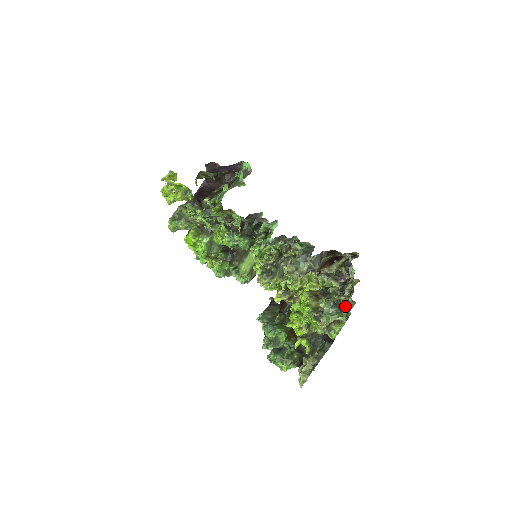
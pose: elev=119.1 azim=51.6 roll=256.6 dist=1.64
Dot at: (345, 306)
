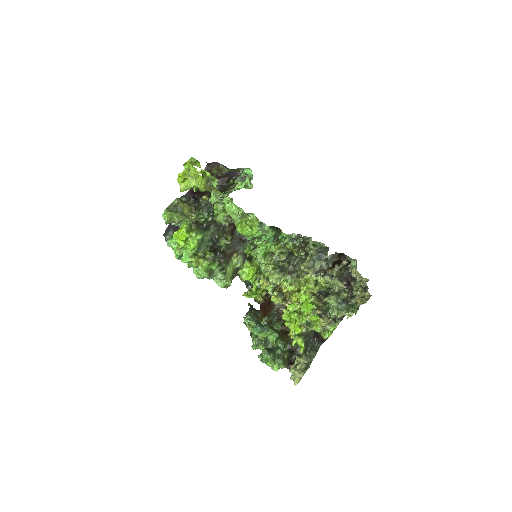
Dot at: (364, 299)
